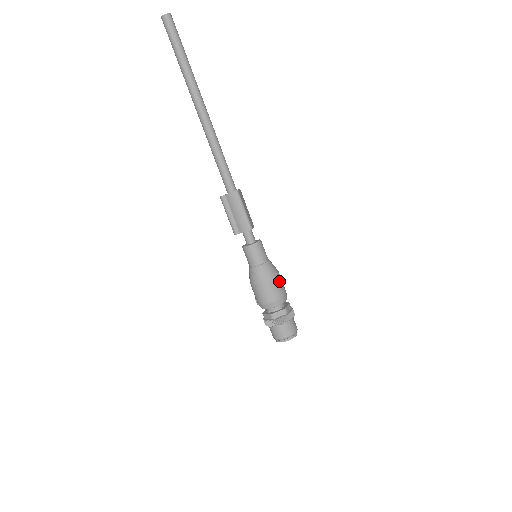
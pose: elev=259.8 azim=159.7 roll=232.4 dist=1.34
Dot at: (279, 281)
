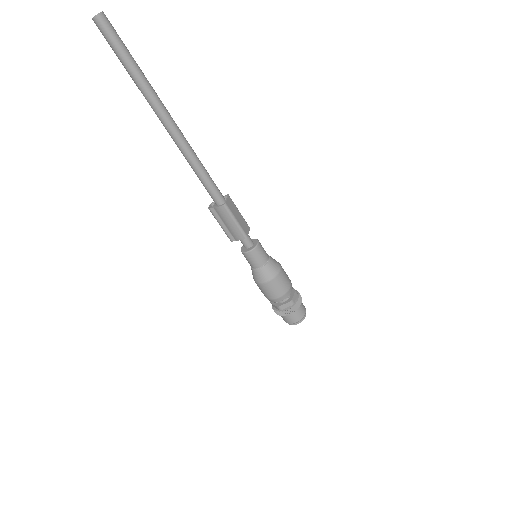
Dot at: (282, 278)
